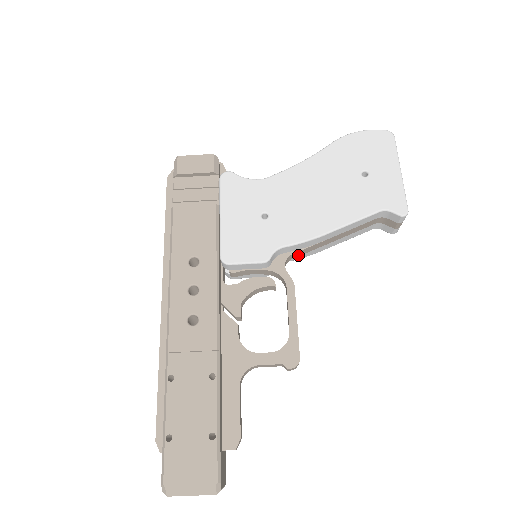
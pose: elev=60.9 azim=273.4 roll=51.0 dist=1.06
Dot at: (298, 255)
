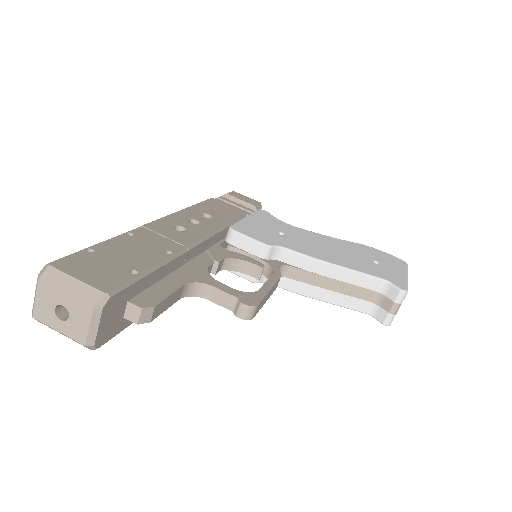
Dot at: (293, 277)
